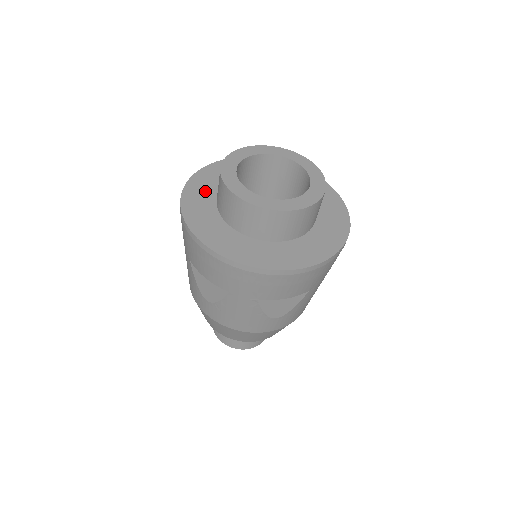
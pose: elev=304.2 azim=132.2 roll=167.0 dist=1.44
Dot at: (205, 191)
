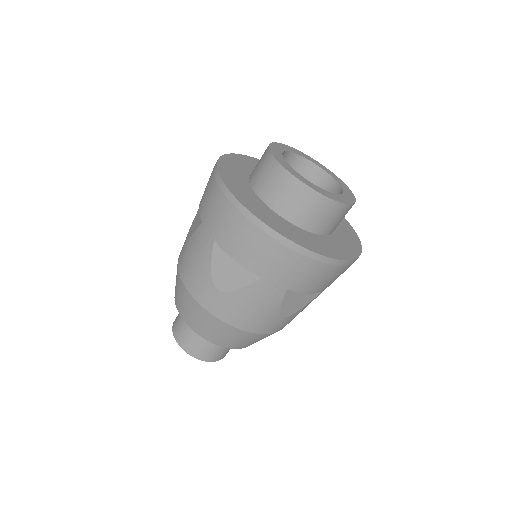
Dot at: (237, 174)
